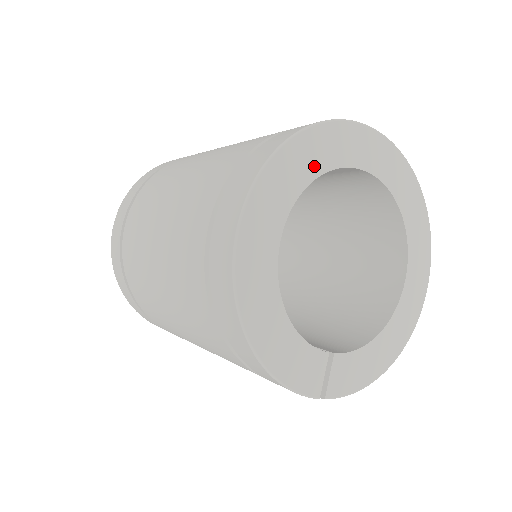
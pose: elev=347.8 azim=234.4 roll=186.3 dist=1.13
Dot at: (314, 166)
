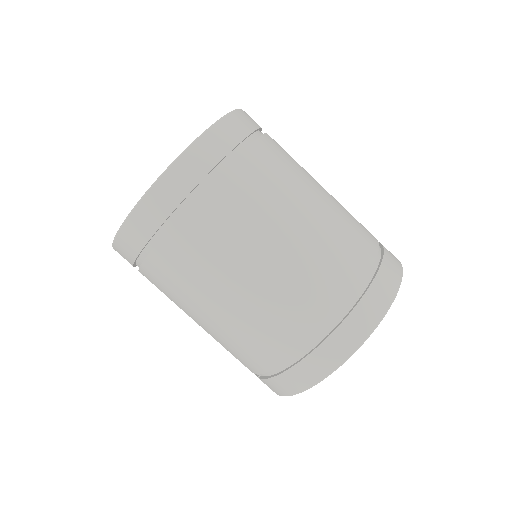
Dot at: occluded
